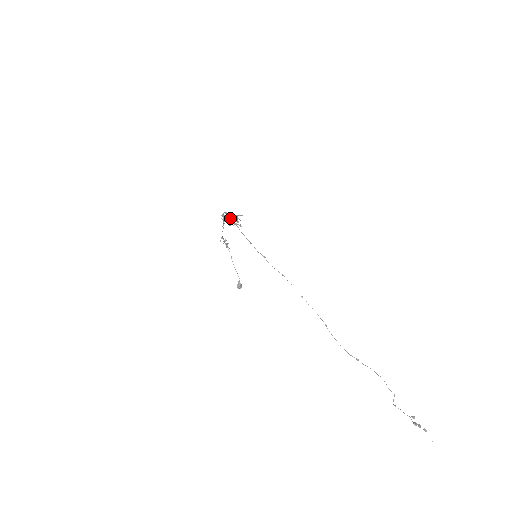
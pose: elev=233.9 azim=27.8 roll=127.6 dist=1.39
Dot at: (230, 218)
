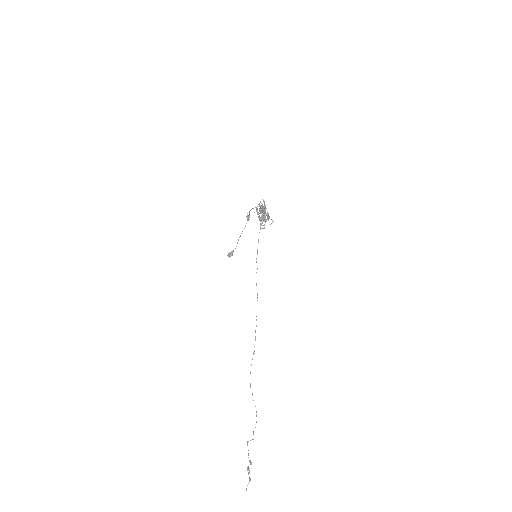
Dot at: (262, 214)
